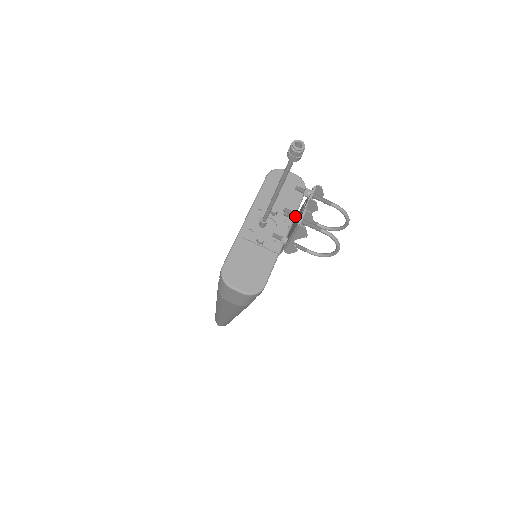
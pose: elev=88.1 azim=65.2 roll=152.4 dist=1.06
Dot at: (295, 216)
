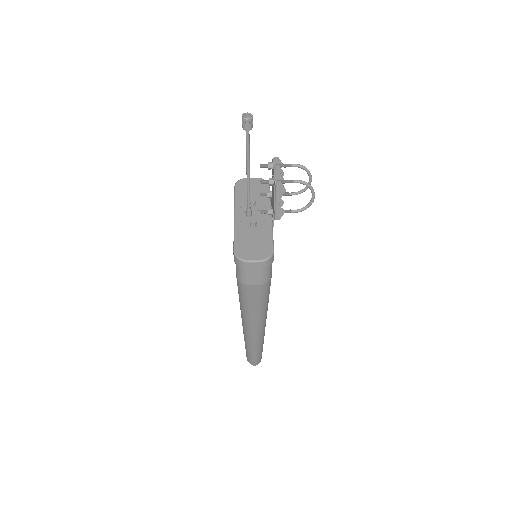
Dot at: (269, 179)
